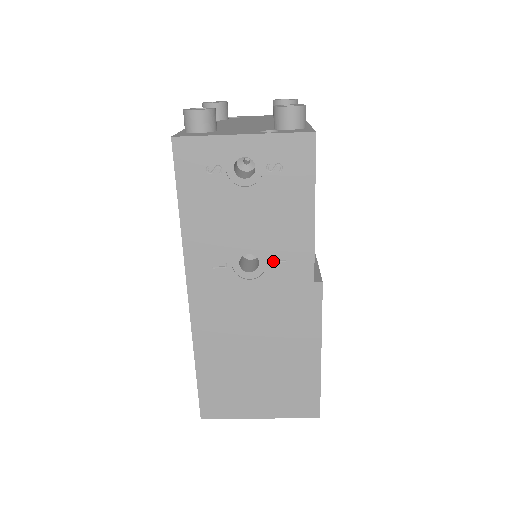
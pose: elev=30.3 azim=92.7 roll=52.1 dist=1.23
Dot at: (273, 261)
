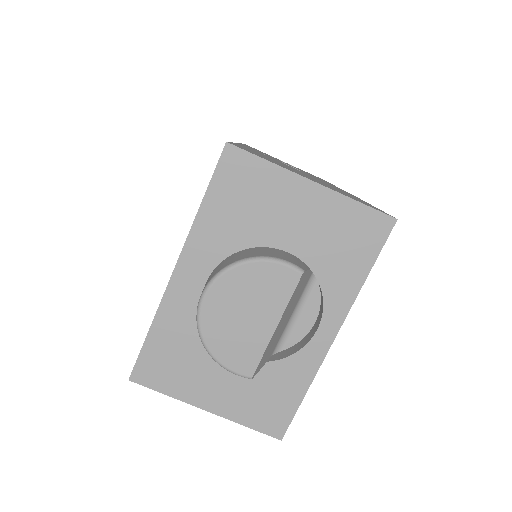
Dot at: occluded
